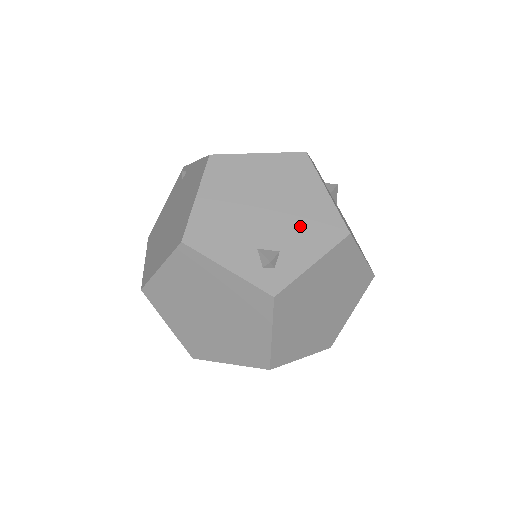
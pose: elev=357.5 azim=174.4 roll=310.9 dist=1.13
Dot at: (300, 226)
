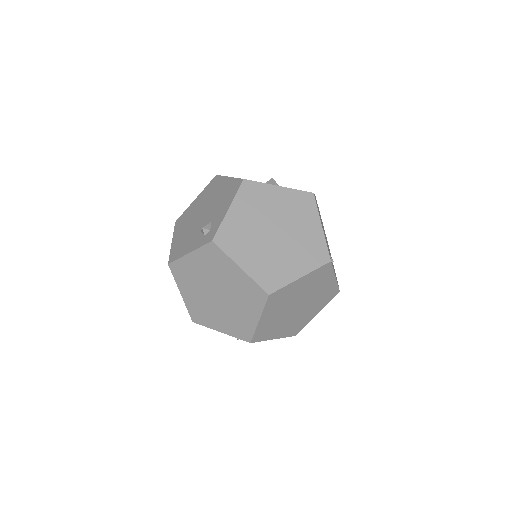
Dot at: (219, 203)
